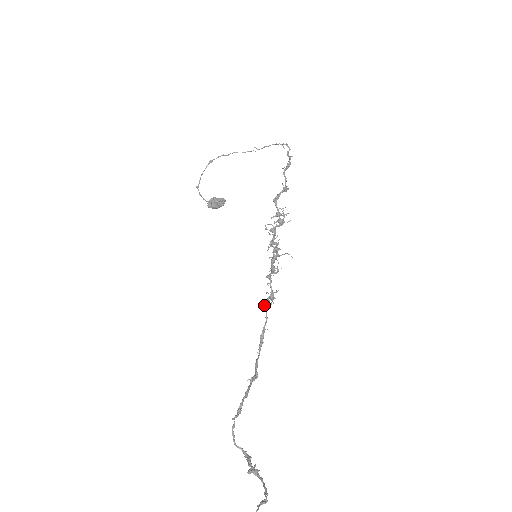
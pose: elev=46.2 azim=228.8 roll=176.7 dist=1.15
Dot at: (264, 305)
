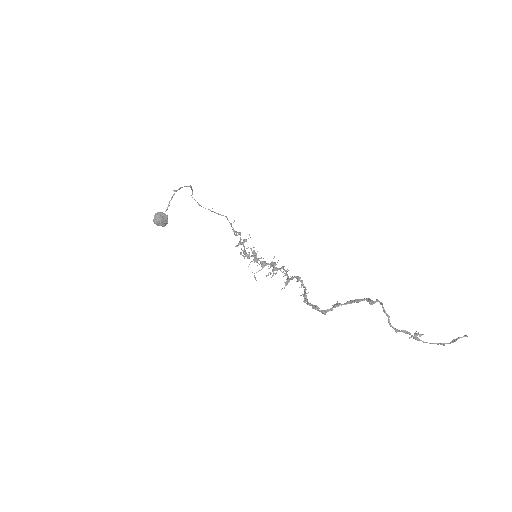
Dot at: occluded
